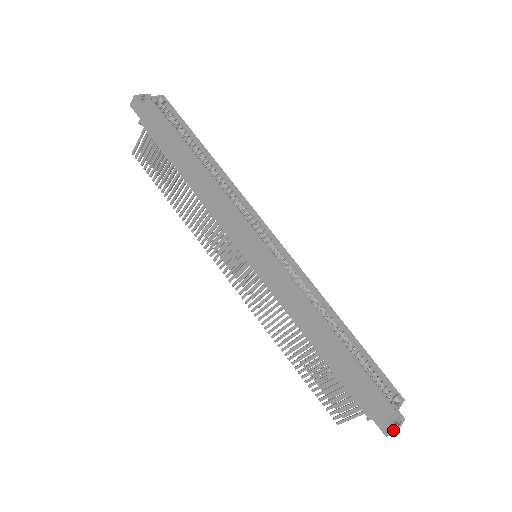
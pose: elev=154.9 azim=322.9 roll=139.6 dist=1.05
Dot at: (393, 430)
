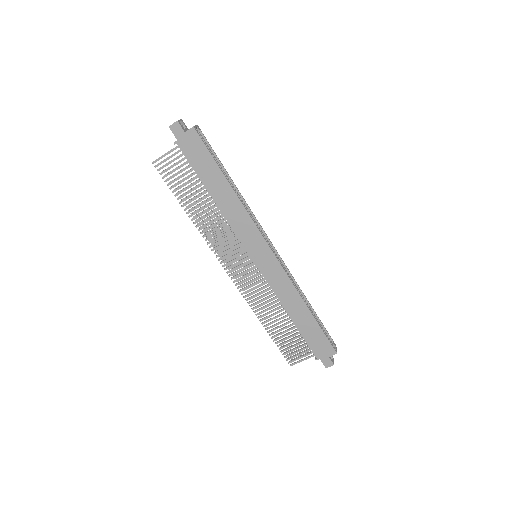
Dot at: (332, 364)
